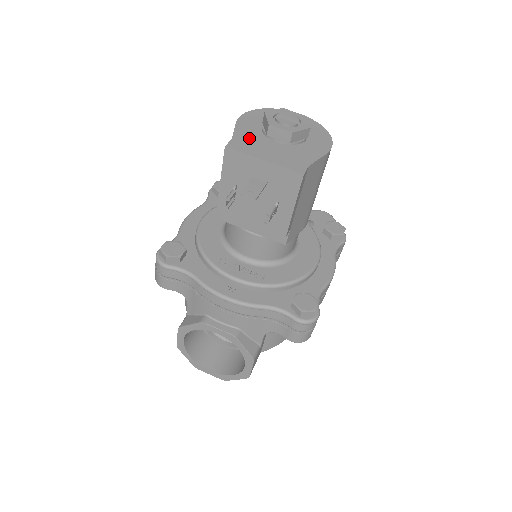
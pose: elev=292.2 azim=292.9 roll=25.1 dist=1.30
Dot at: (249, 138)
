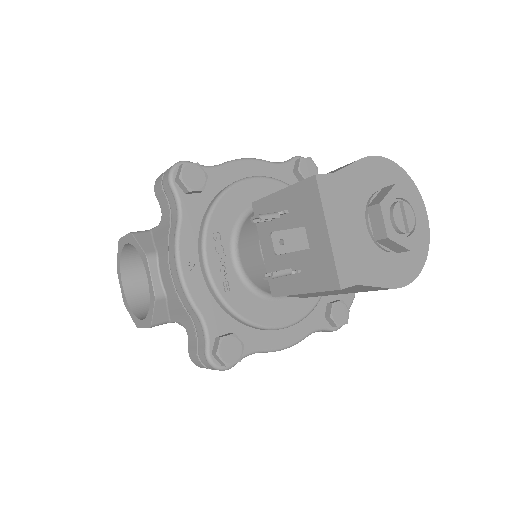
Dot at: (349, 191)
